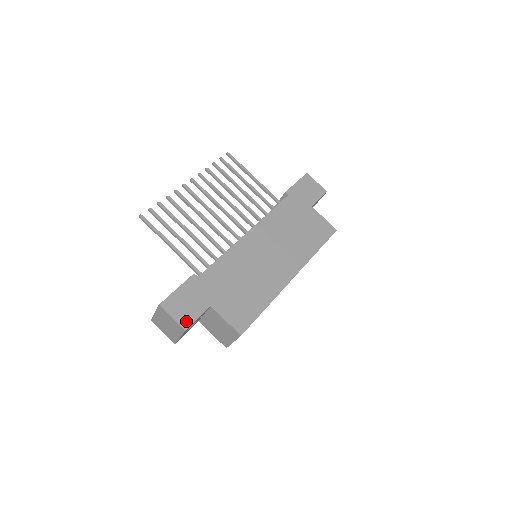
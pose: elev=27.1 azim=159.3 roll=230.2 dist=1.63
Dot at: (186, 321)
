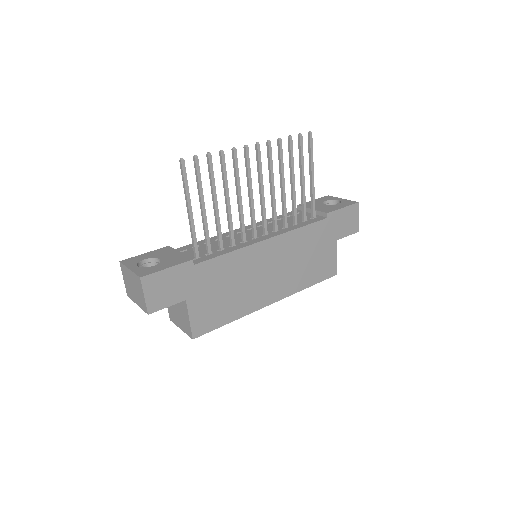
Dot at: (155, 305)
